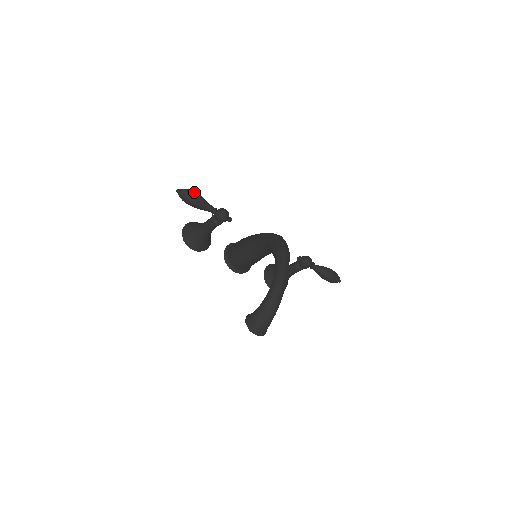
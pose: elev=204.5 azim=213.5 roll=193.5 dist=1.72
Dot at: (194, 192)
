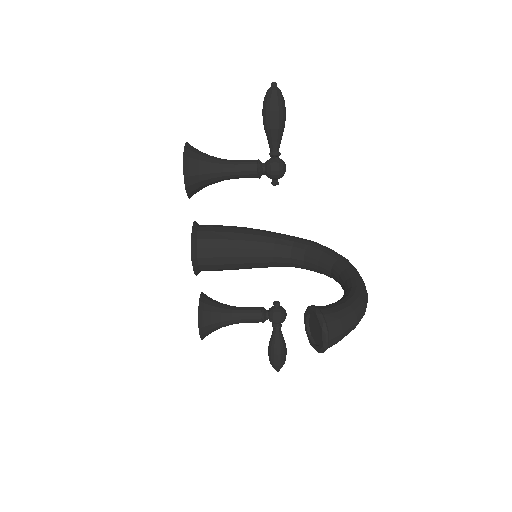
Dot at: occluded
